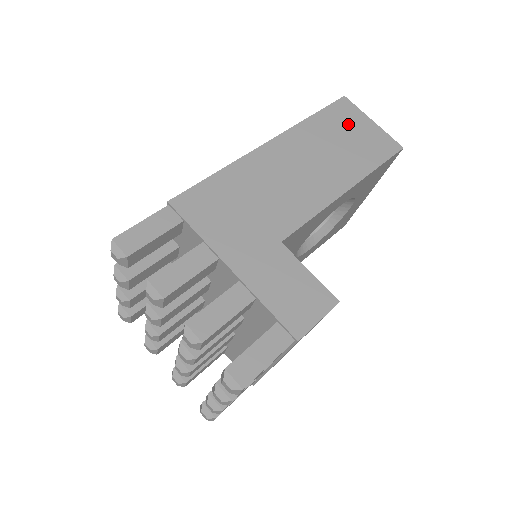
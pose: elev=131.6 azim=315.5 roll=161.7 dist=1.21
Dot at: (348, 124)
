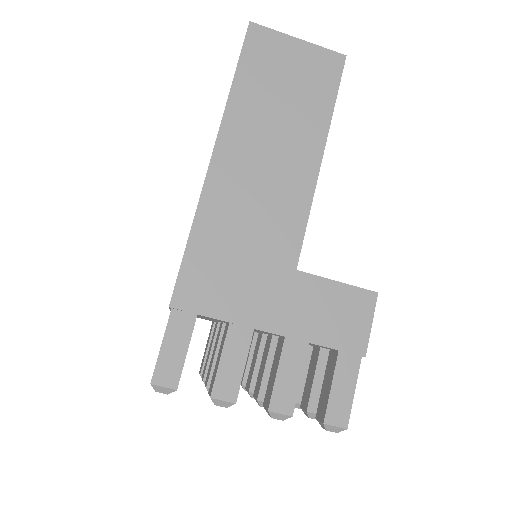
Dot at: (276, 64)
